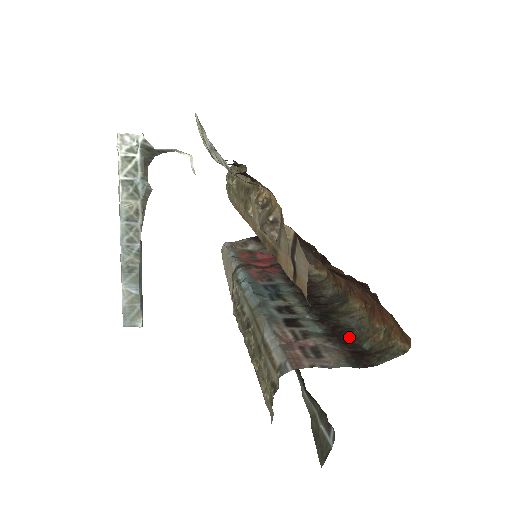
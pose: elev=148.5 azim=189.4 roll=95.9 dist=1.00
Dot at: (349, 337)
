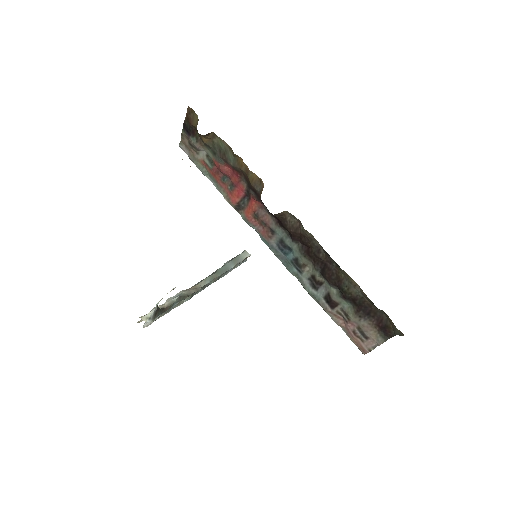
Dot at: (367, 306)
